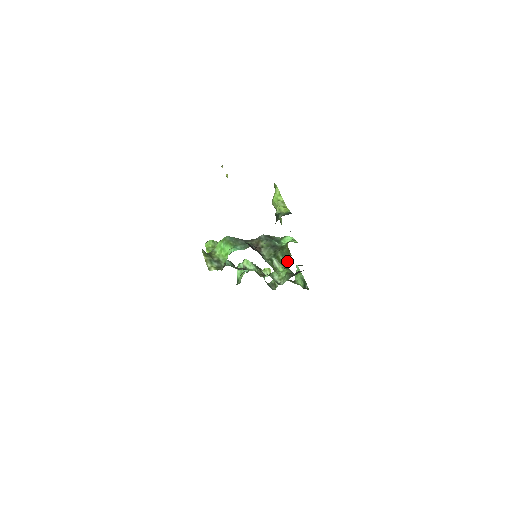
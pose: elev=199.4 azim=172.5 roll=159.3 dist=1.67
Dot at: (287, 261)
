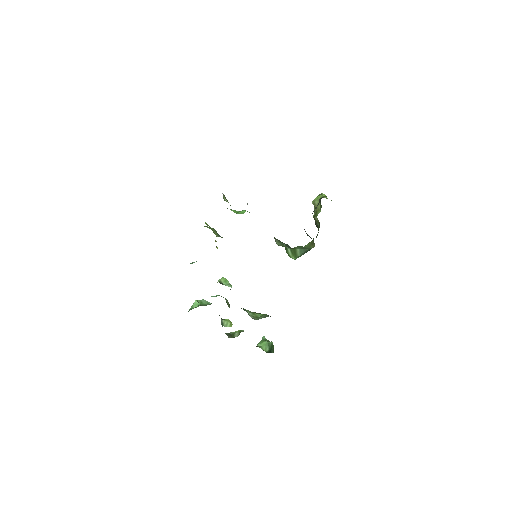
Dot at: (305, 252)
